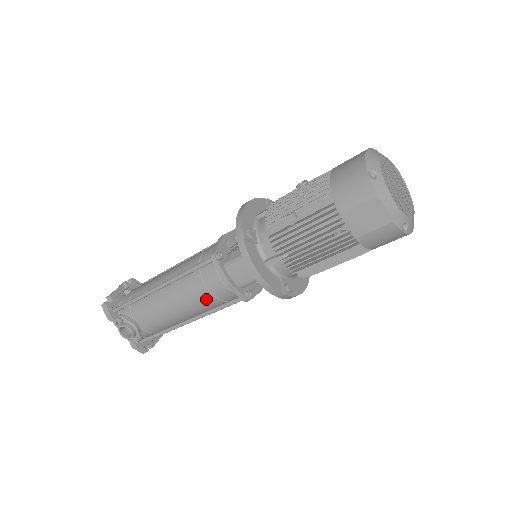
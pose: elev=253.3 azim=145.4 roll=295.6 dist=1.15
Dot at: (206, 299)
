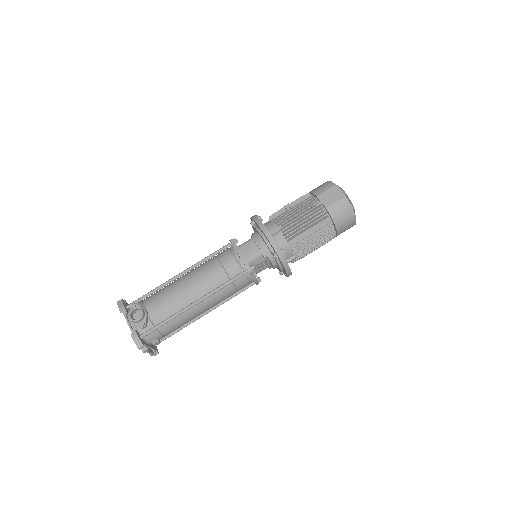
Dot at: (218, 275)
